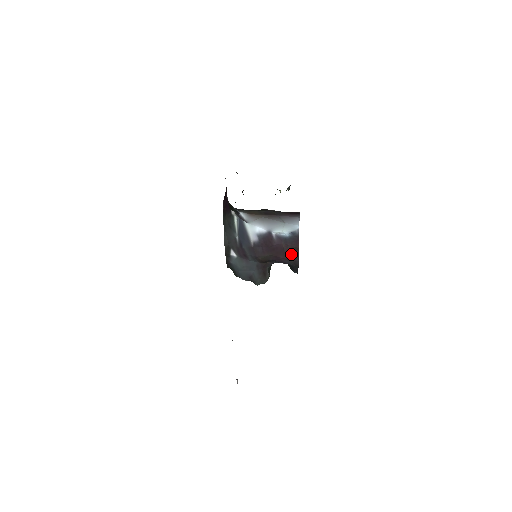
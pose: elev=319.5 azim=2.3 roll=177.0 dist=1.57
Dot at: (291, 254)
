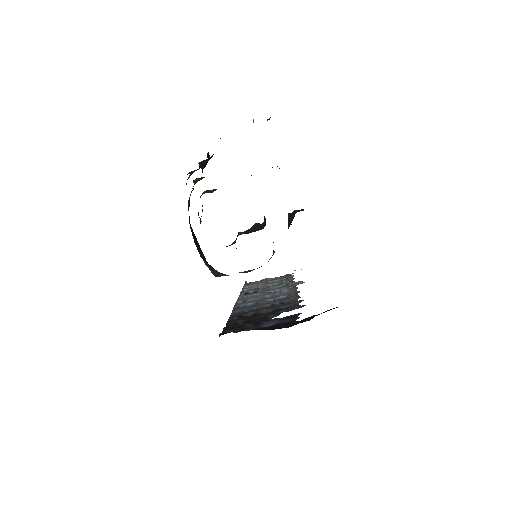
Dot at: occluded
